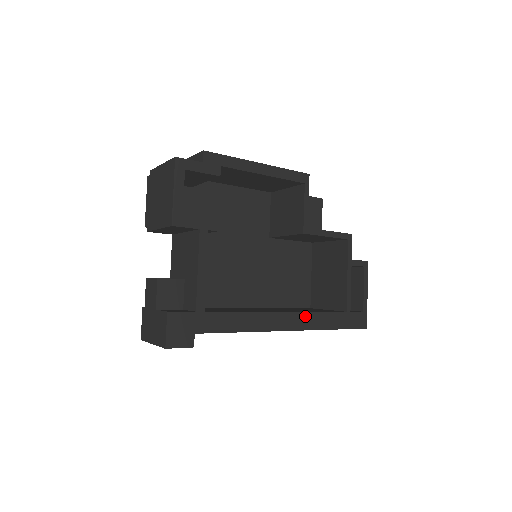
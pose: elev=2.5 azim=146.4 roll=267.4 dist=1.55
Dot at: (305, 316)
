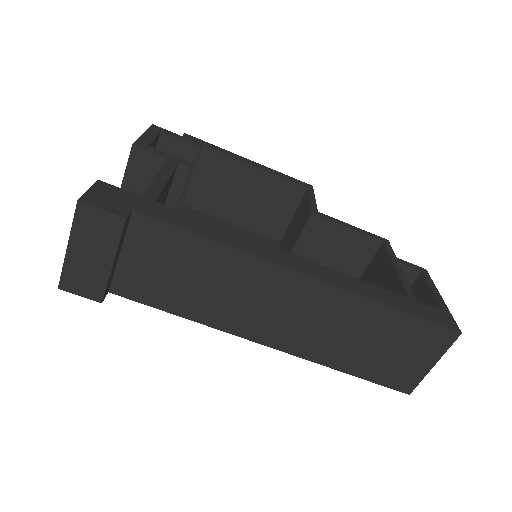
Dot at: (330, 272)
